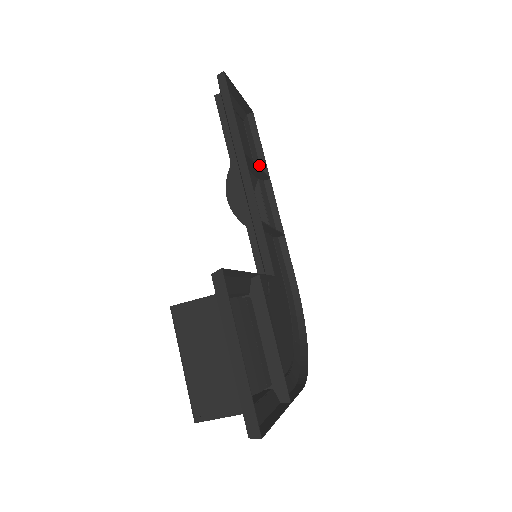
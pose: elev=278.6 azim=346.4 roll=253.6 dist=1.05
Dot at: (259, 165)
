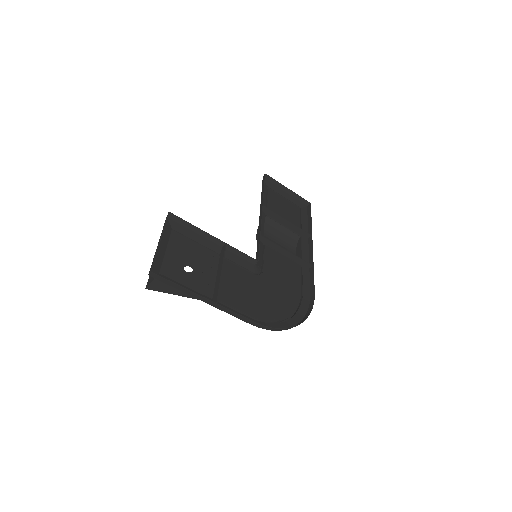
Dot at: (307, 230)
